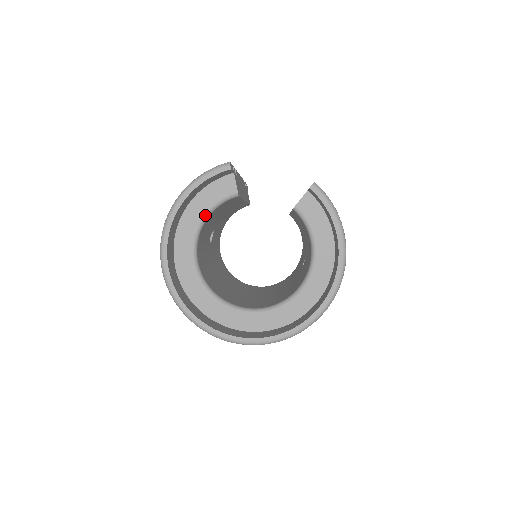
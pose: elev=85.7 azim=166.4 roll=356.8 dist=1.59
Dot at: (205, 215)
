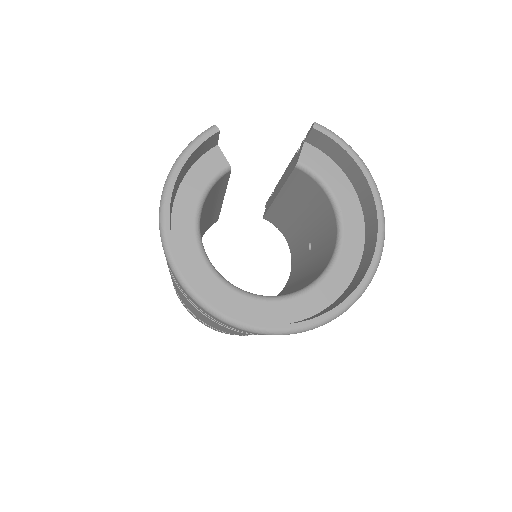
Dot at: (200, 201)
